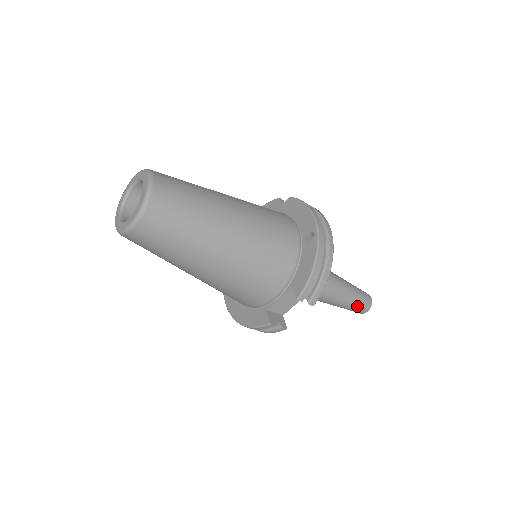
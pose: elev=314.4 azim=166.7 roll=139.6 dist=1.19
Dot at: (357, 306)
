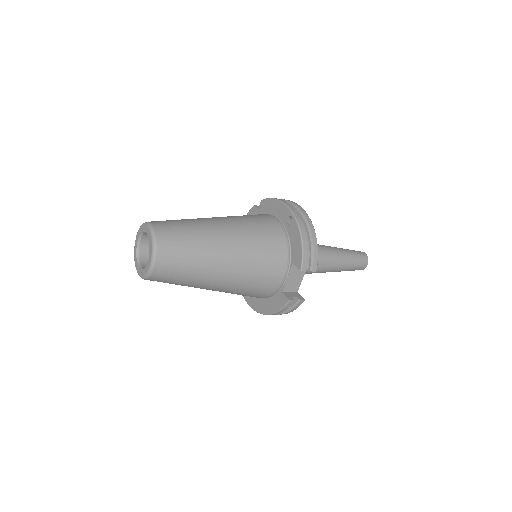
Dot at: (356, 264)
